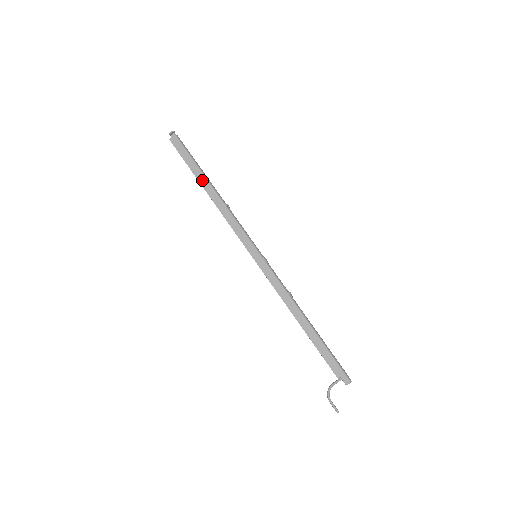
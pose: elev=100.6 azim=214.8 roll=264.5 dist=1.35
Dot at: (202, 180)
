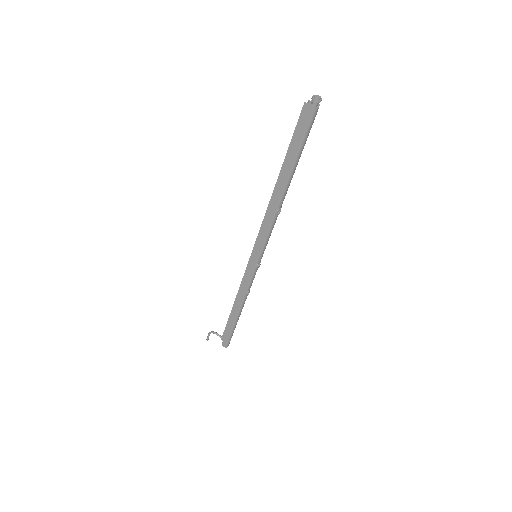
Dot at: (284, 173)
